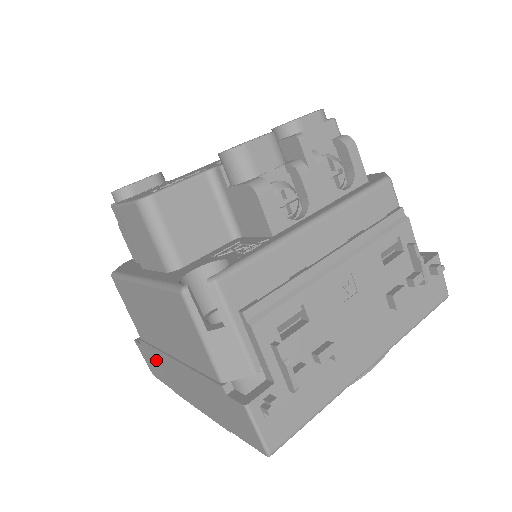
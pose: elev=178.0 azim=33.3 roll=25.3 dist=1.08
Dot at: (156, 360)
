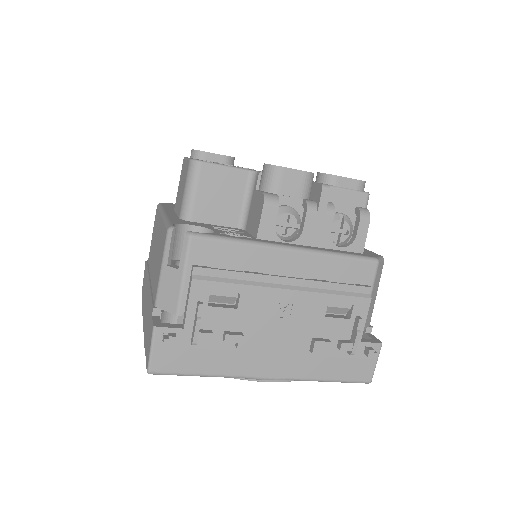
Dot at: occluded
